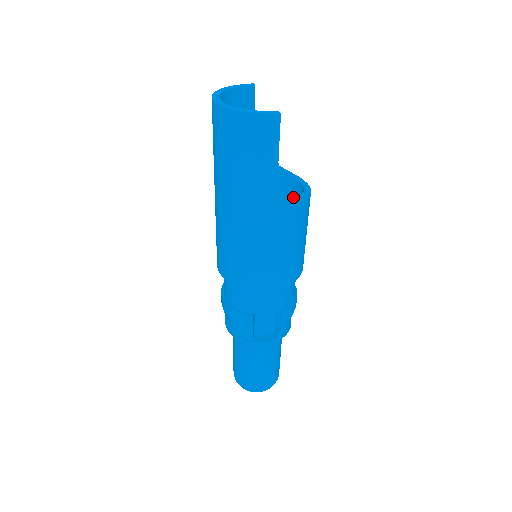
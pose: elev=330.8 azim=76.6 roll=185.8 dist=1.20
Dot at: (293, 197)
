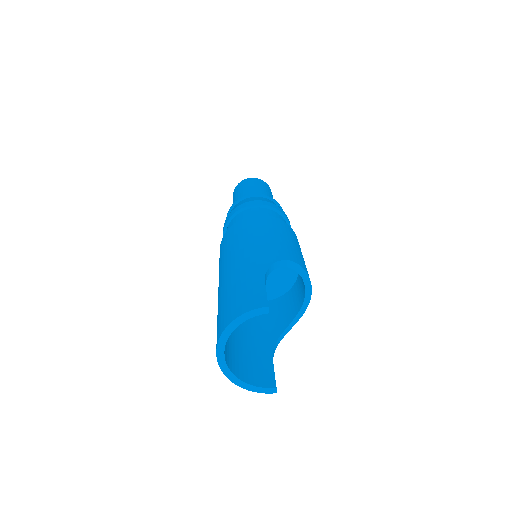
Dot at: (286, 333)
